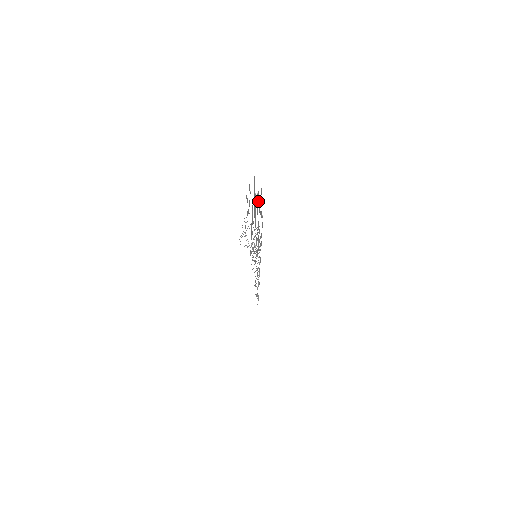
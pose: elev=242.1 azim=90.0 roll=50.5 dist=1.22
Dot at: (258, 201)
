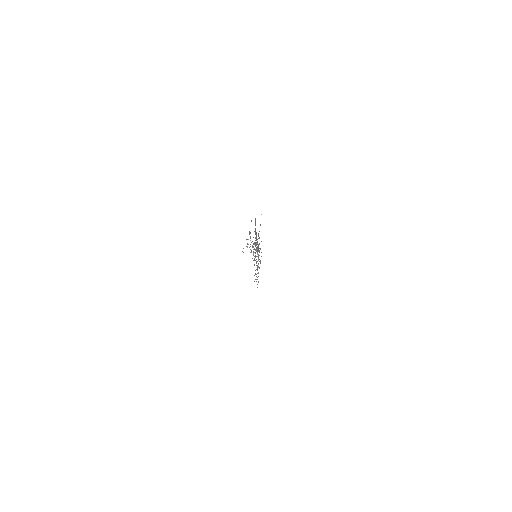
Dot at: (258, 233)
